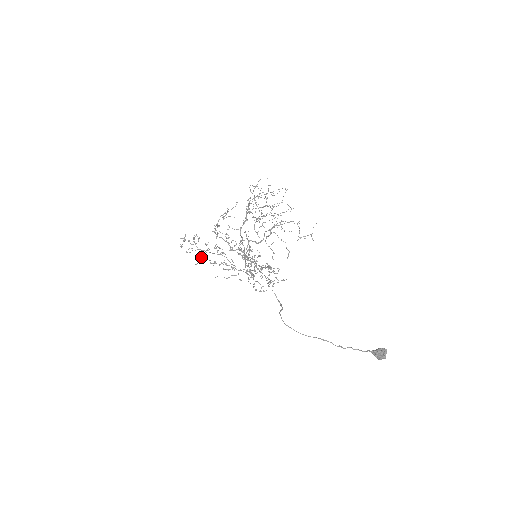
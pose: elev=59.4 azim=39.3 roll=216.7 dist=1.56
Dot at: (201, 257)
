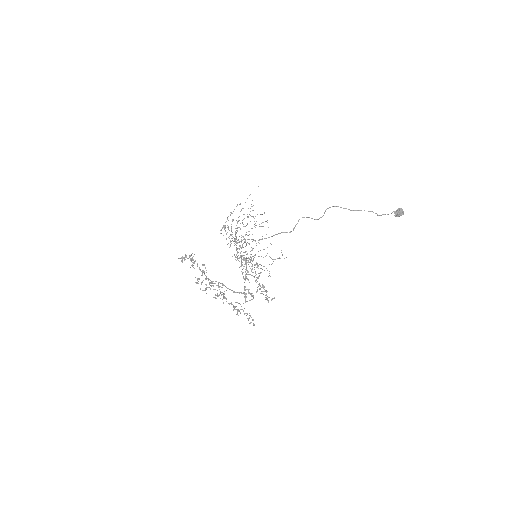
Dot at: (198, 278)
